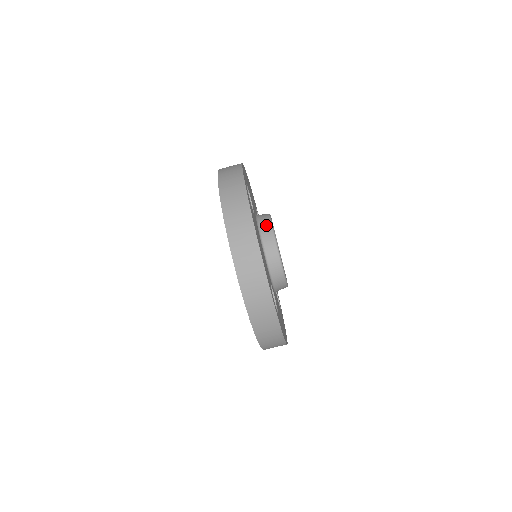
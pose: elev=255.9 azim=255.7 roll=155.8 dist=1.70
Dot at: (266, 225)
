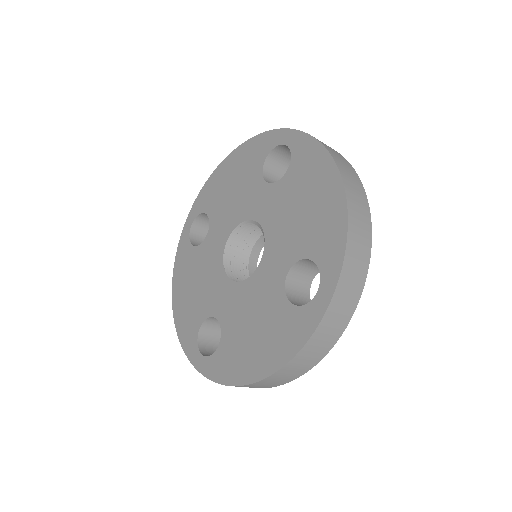
Dot at: occluded
